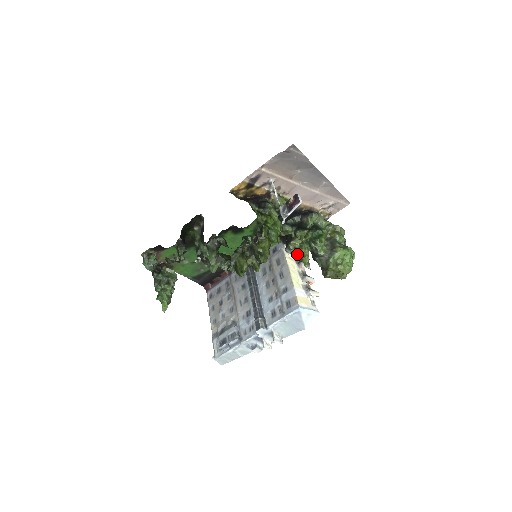
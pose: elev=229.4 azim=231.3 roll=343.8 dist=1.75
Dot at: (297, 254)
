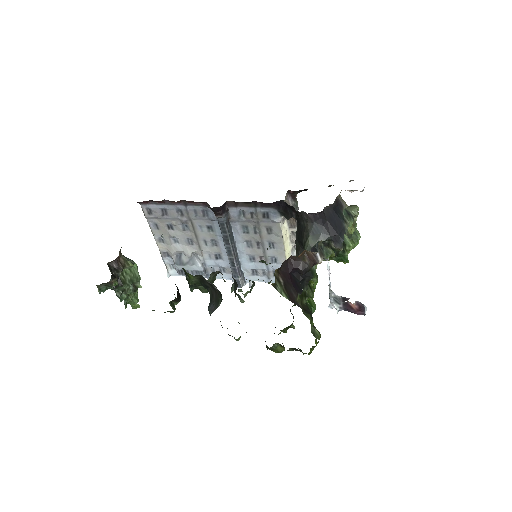
Dot at: occluded
